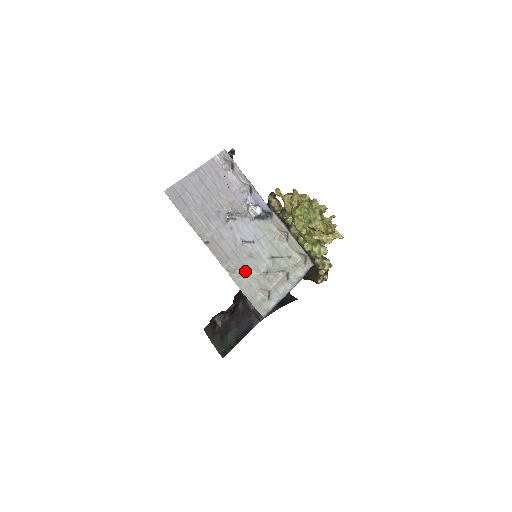
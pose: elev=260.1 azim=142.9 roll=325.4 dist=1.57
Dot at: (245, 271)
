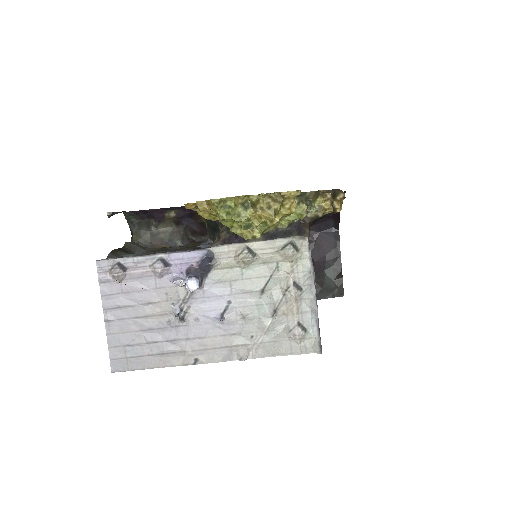
Dot at: (256, 336)
